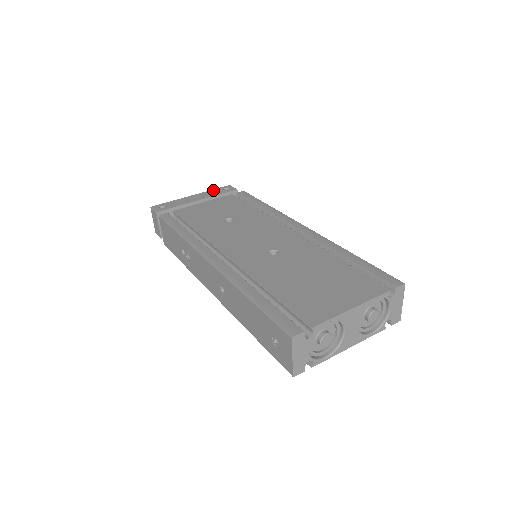
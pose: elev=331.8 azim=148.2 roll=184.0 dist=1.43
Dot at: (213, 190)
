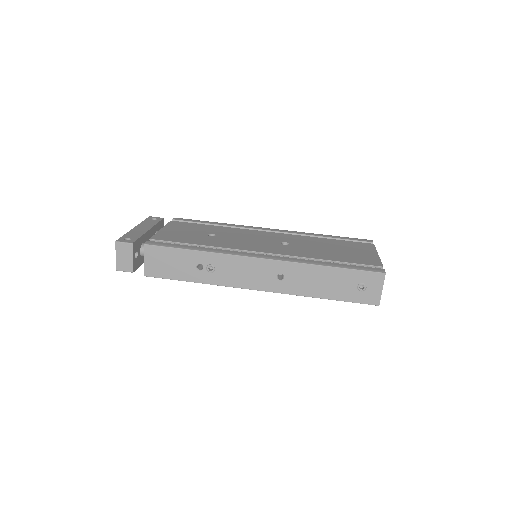
Dot at: (145, 221)
